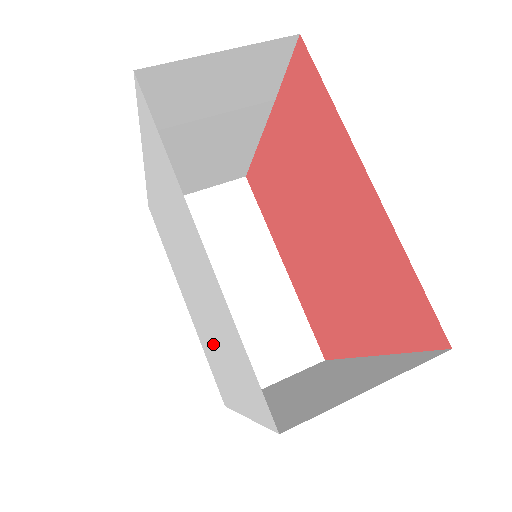
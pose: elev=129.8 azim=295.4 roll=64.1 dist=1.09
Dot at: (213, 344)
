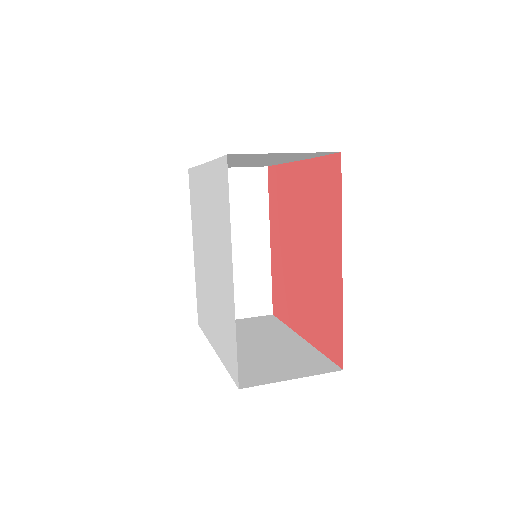
Dot at: (209, 301)
